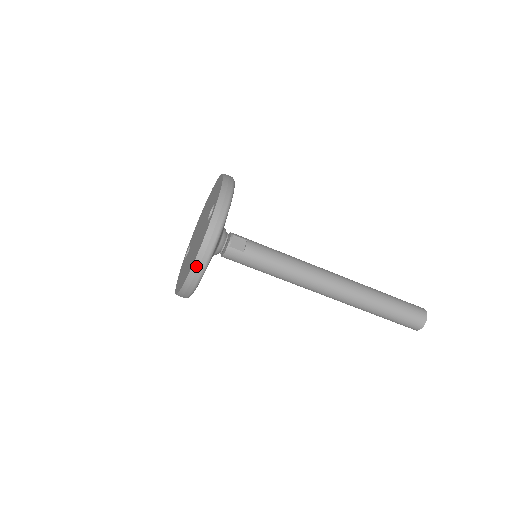
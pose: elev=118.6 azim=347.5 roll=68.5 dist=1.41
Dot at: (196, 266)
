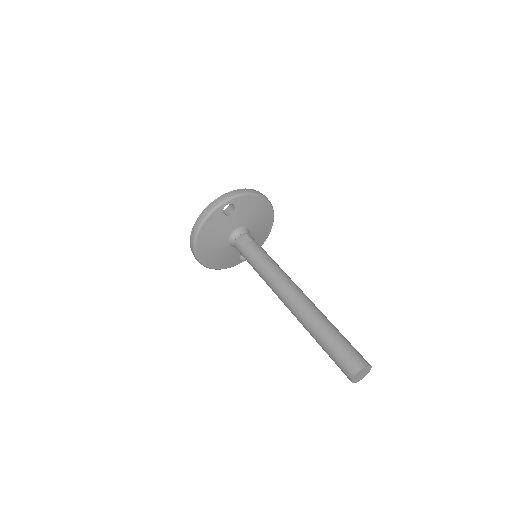
Dot at: (193, 231)
